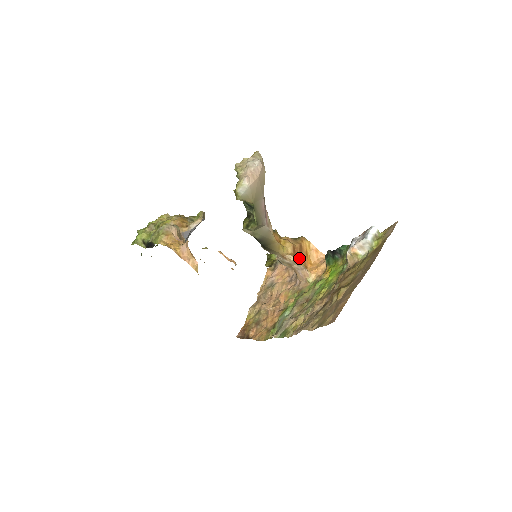
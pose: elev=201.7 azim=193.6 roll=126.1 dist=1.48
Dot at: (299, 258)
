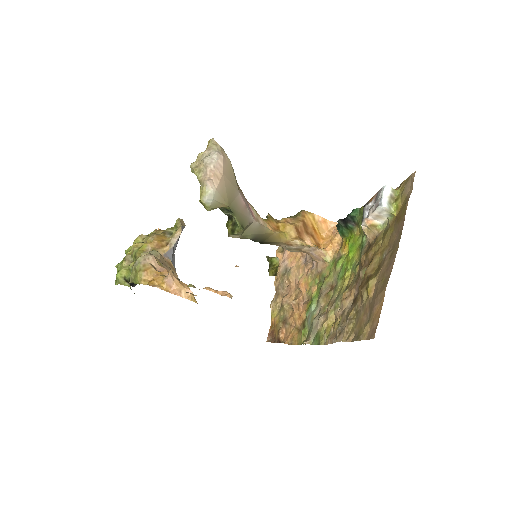
Dot at: (307, 238)
